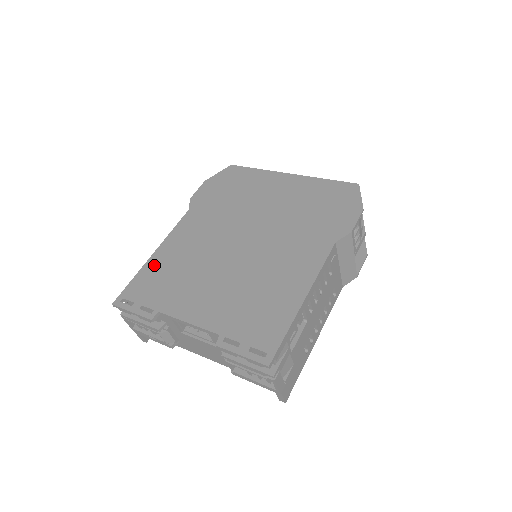
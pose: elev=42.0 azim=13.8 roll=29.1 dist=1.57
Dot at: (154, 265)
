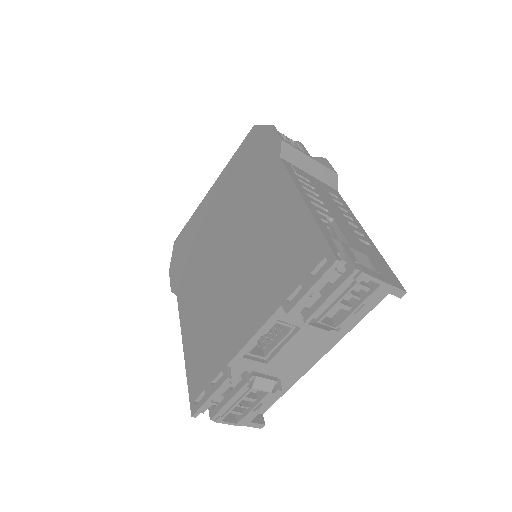
Dot at: (191, 352)
